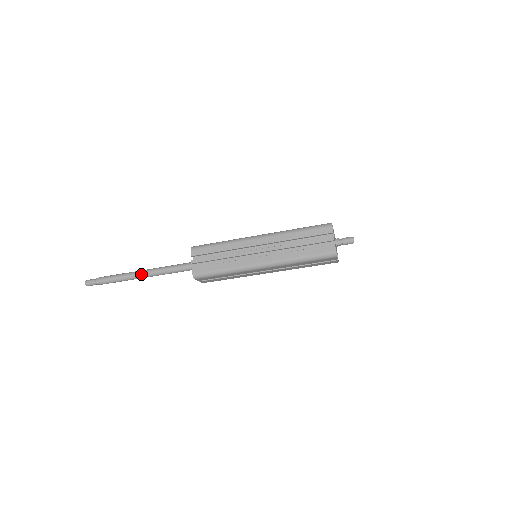
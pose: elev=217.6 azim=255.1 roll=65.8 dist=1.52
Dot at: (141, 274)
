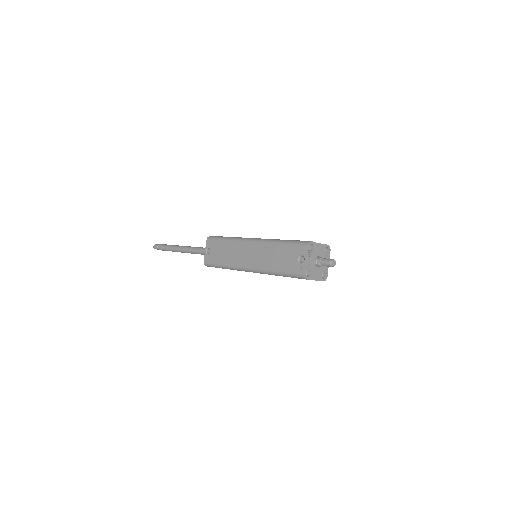
Dot at: occluded
